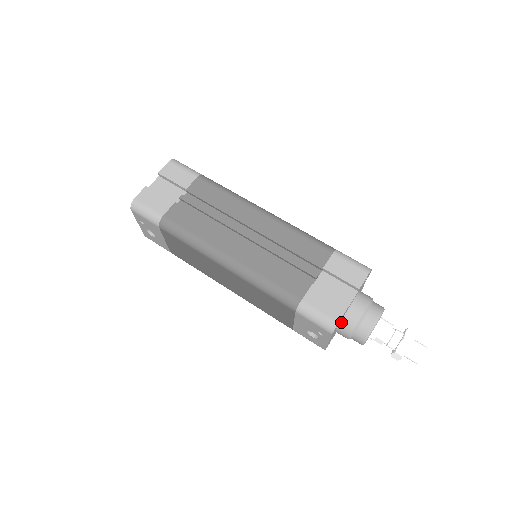
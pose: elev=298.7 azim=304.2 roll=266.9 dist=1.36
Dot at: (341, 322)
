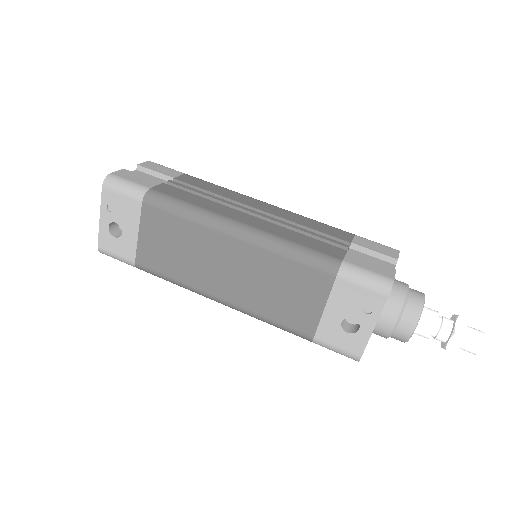
Dot at: occluded
